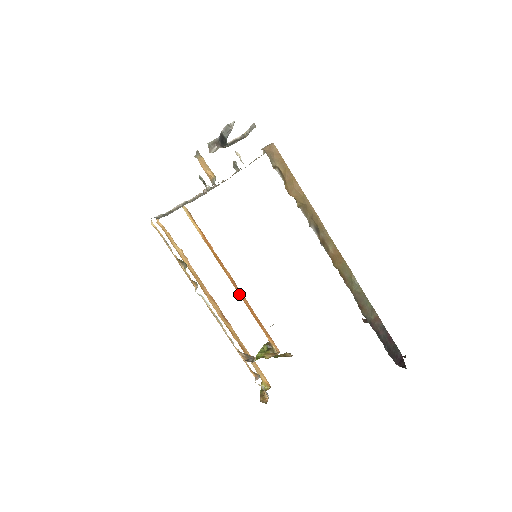
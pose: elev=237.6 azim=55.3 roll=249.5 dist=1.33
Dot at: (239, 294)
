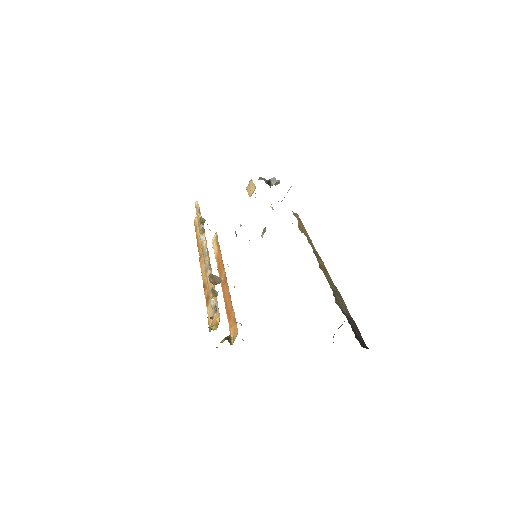
Dot at: (223, 293)
